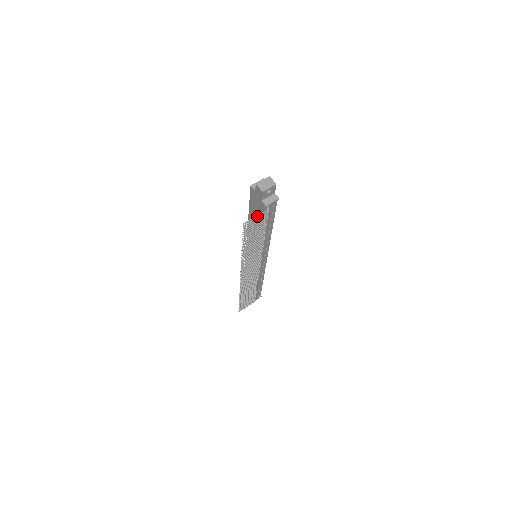
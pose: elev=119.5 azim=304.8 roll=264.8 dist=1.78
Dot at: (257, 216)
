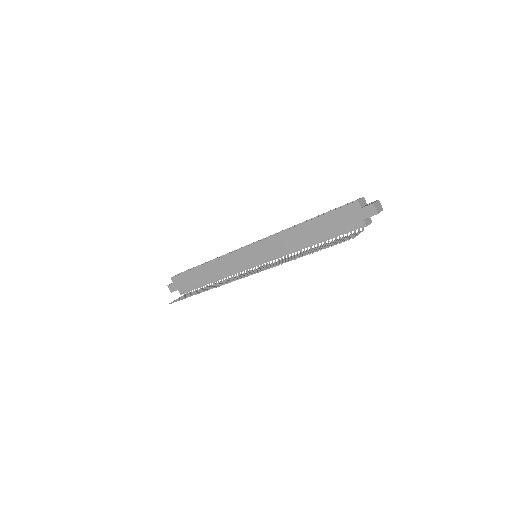
Dot at: occluded
